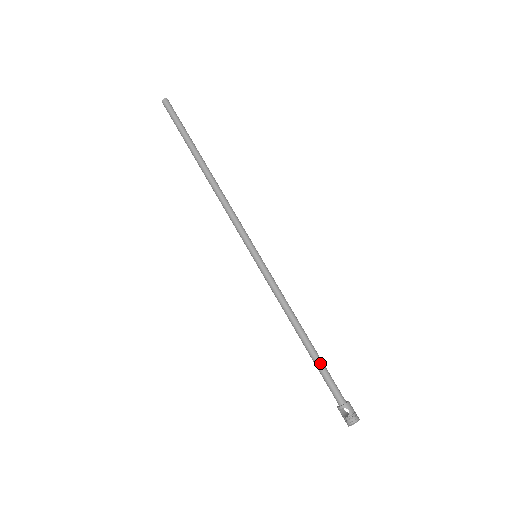
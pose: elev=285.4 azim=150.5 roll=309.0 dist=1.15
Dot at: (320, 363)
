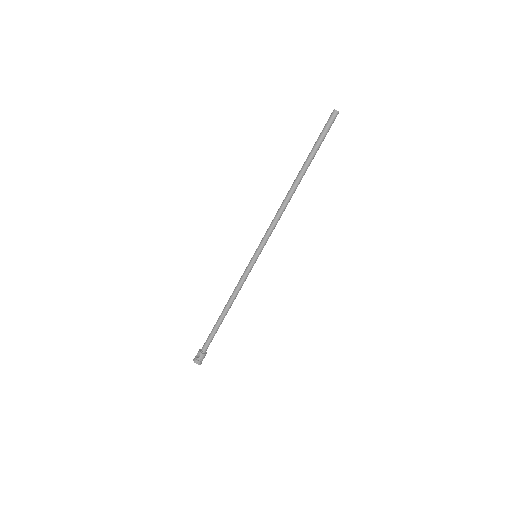
Dot at: (215, 329)
